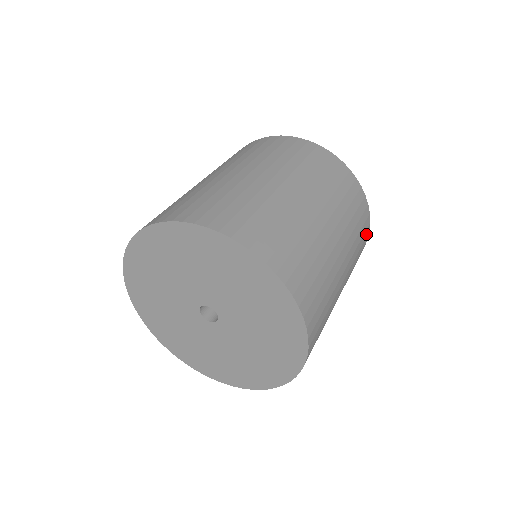
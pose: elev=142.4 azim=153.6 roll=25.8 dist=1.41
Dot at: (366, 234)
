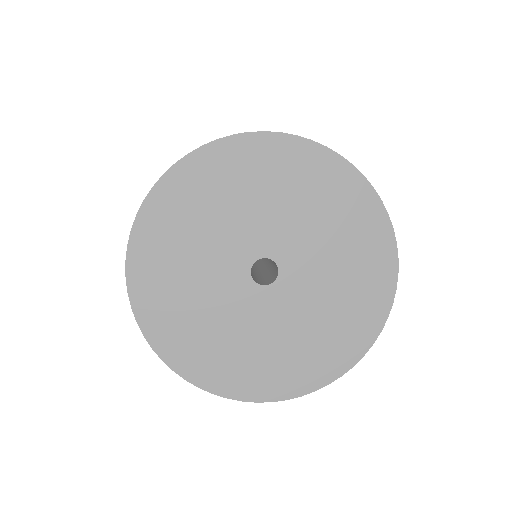
Dot at: occluded
